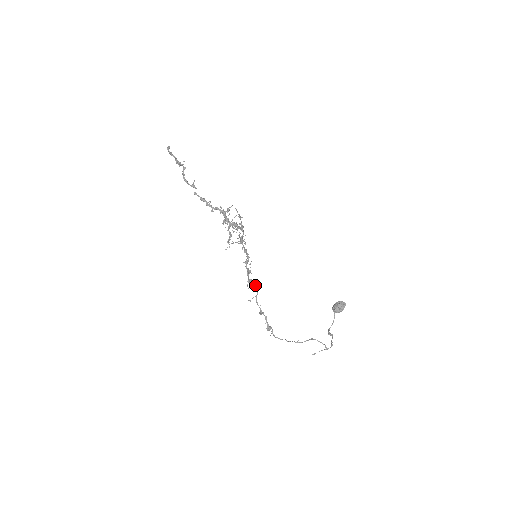
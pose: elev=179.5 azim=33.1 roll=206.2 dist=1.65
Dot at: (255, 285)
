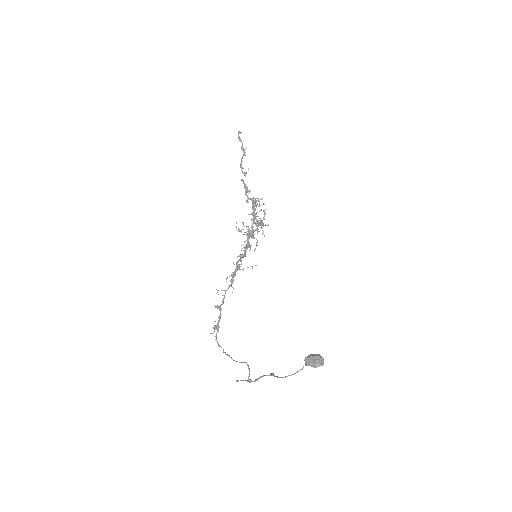
Dot at: (232, 278)
